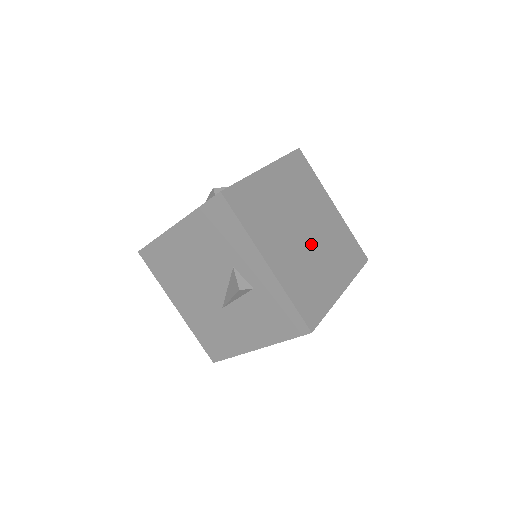
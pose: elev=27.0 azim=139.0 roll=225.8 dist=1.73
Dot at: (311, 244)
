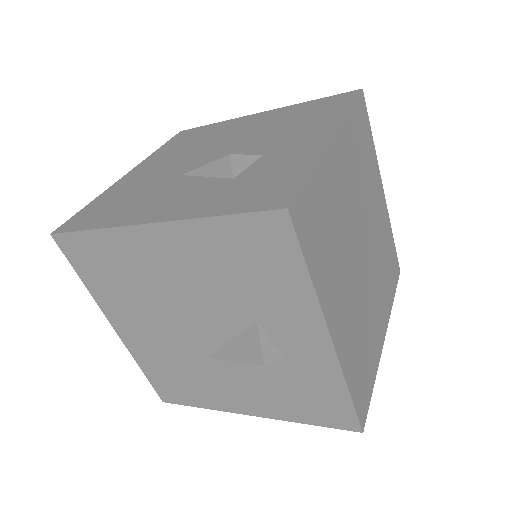
Dot at: (366, 273)
